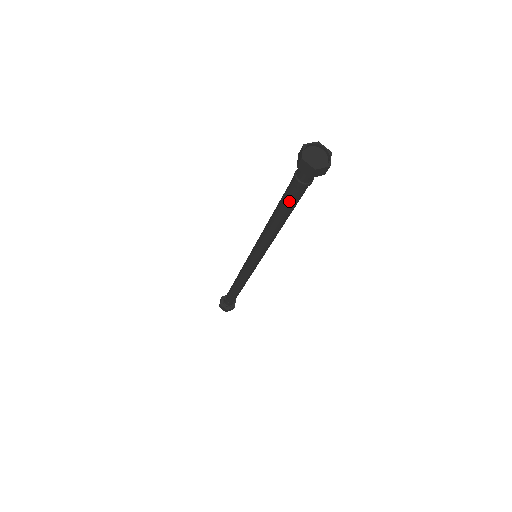
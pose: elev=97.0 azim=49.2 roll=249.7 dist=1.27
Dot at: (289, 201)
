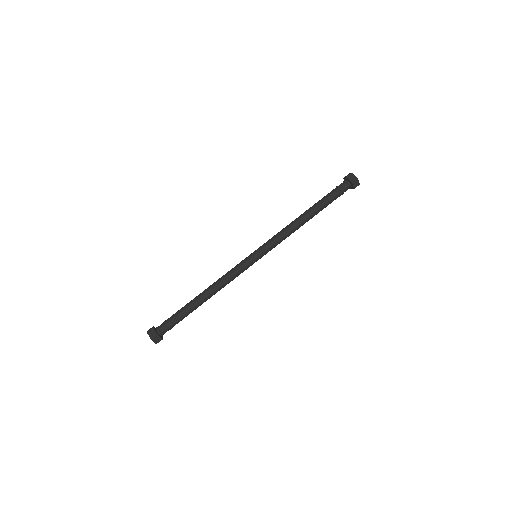
Dot at: (326, 200)
